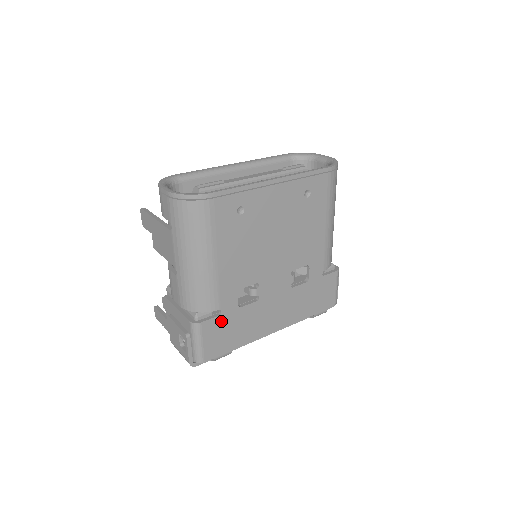
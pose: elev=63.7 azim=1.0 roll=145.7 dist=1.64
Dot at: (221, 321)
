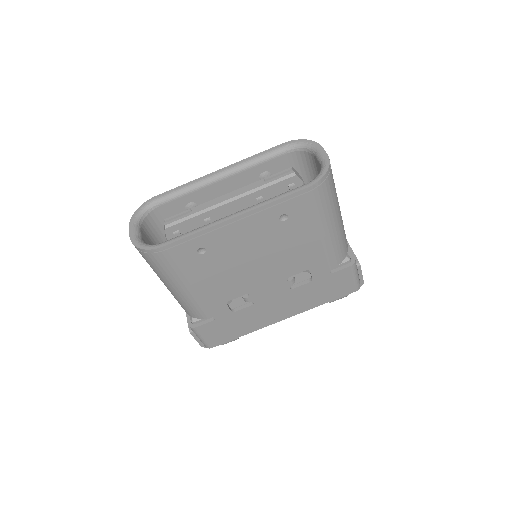
Dot at: (217, 323)
